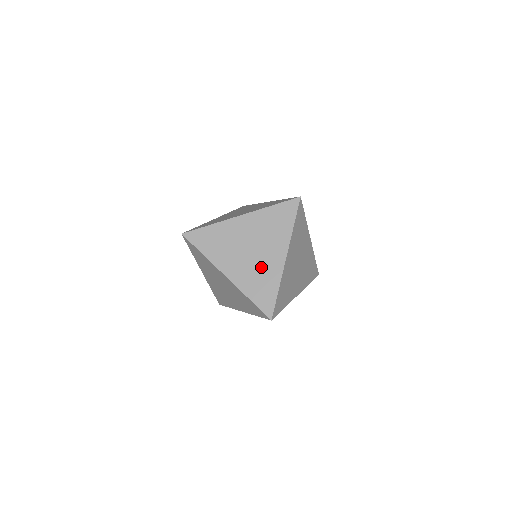
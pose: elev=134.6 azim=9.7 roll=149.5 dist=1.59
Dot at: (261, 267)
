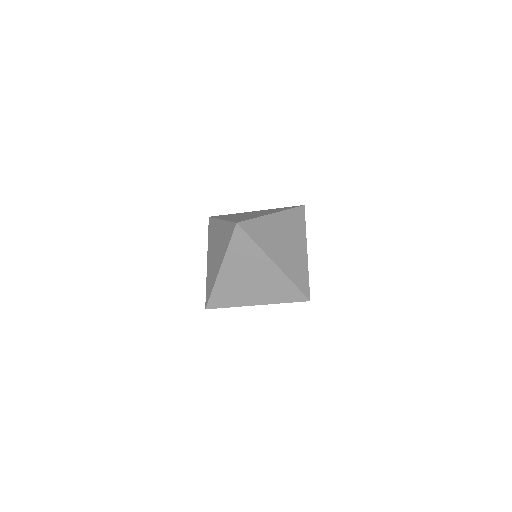
Dot at: (295, 257)
